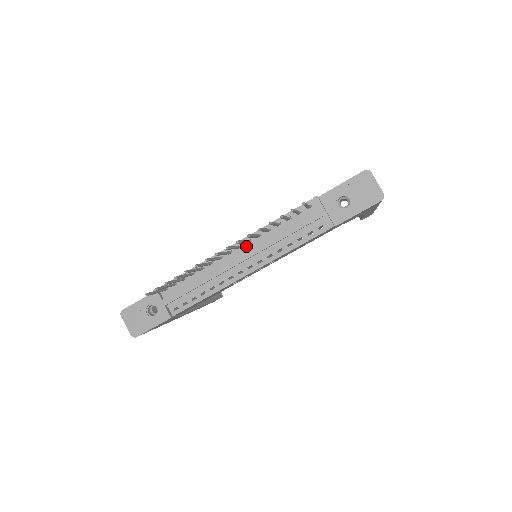
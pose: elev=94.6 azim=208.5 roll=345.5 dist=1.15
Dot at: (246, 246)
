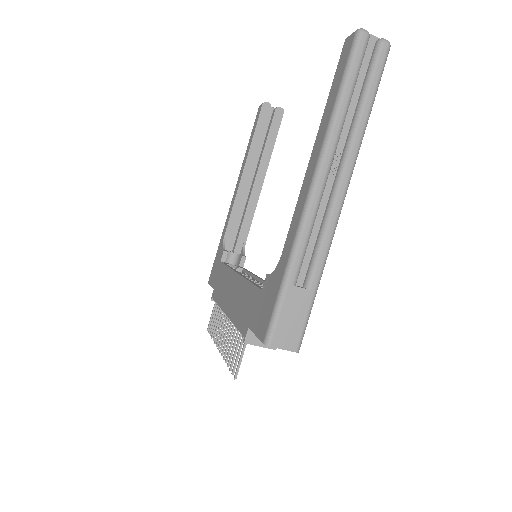
Dot at: occluded
